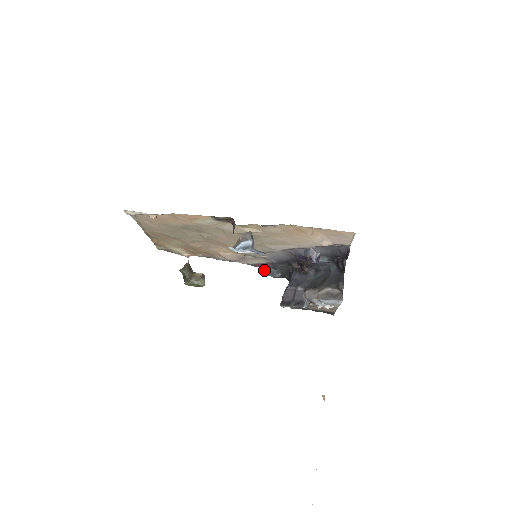
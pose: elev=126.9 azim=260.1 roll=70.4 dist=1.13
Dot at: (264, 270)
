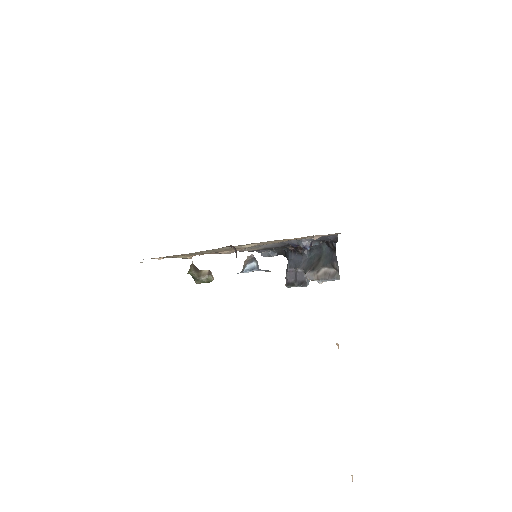
Dot at: (261, 253)
